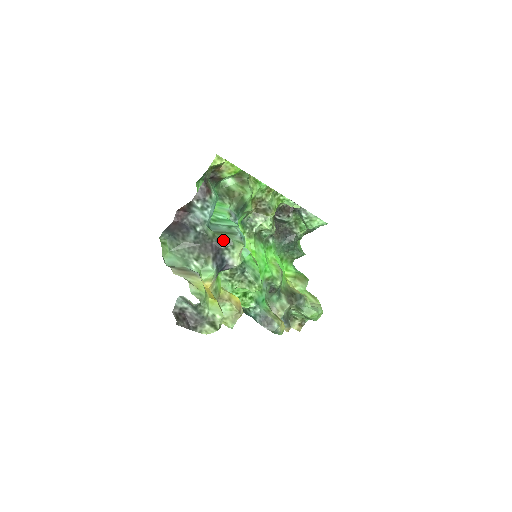
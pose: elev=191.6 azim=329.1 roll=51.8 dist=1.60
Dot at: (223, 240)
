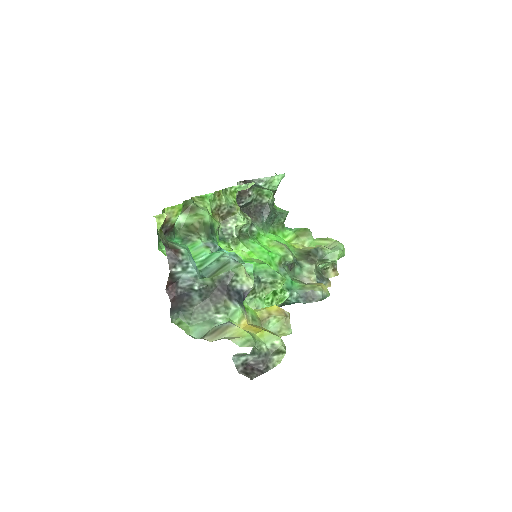
Dot at: (223, 277)
